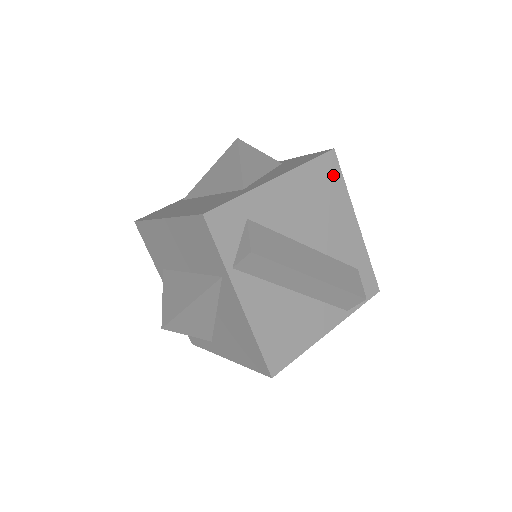
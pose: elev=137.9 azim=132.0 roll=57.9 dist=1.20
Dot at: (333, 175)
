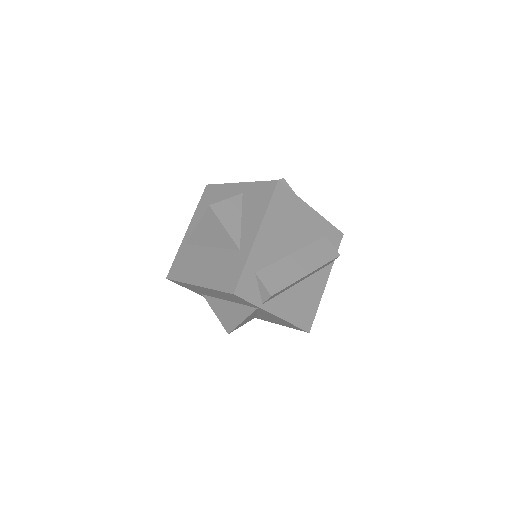
Dot at: (286, 197)
